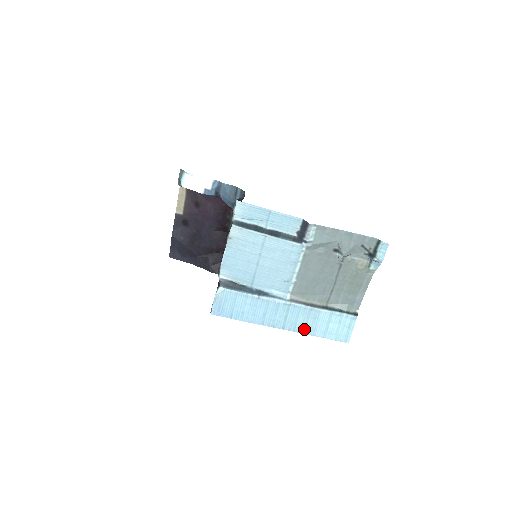
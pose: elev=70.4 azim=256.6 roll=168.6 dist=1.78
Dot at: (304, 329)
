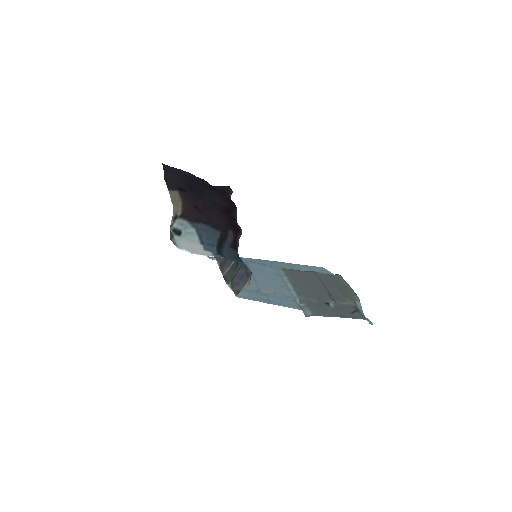
Dot at: (288, 264)
